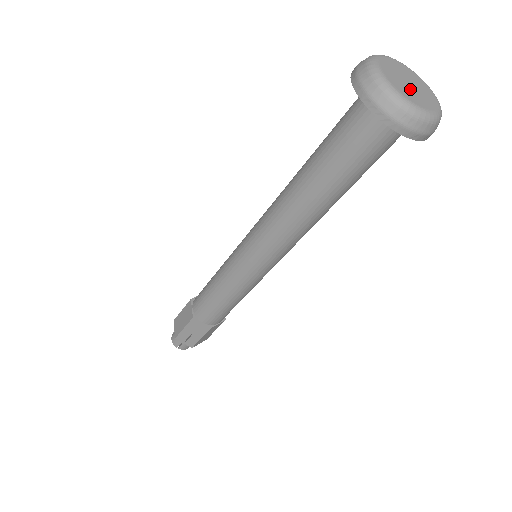
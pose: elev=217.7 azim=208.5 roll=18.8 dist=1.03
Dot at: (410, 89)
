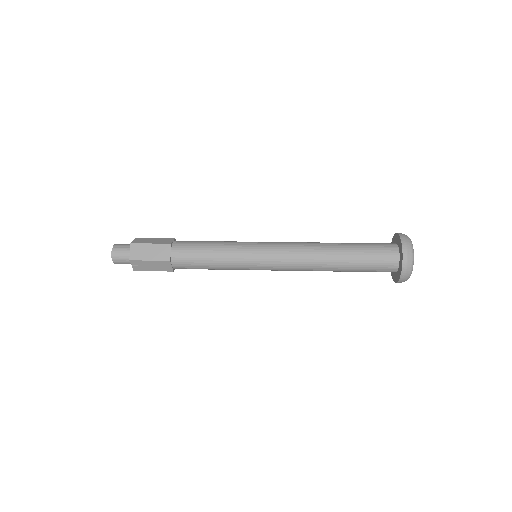
Dot at: occluded
